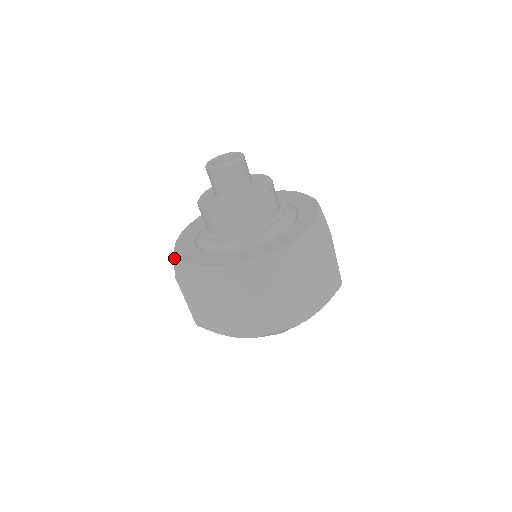
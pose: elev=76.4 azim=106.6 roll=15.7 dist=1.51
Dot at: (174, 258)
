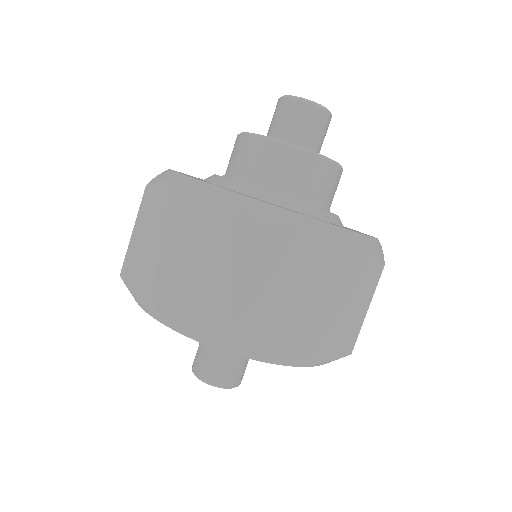
Dot at: occluded
